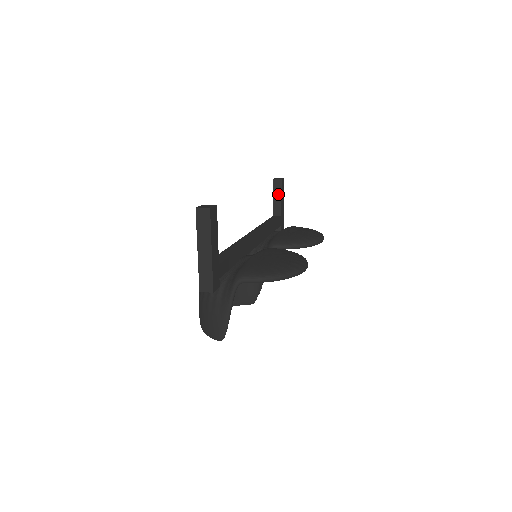
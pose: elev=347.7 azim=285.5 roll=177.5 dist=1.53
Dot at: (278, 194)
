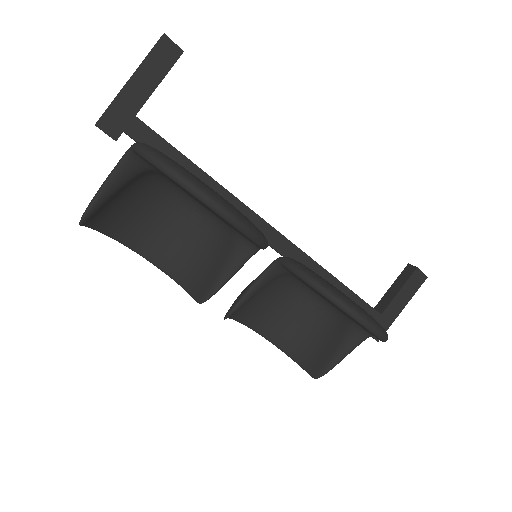
Dot at: (400, 284)
